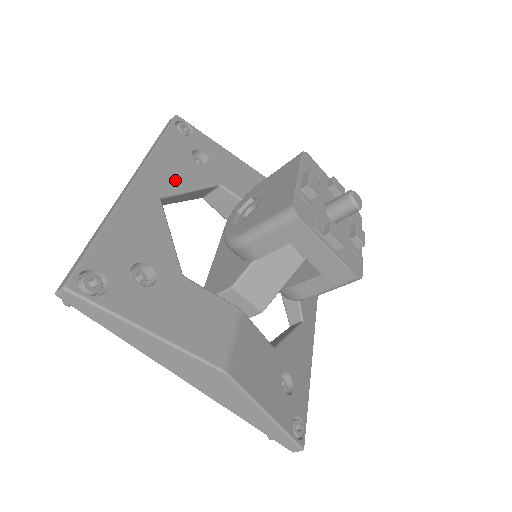
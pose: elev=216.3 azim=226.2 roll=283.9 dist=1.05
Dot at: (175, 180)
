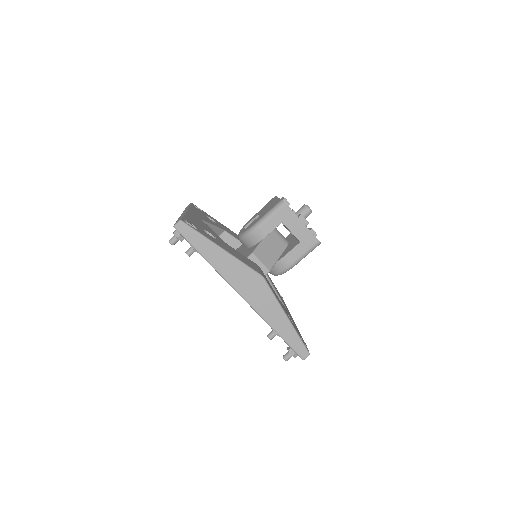
Dot at: (204, 219)
